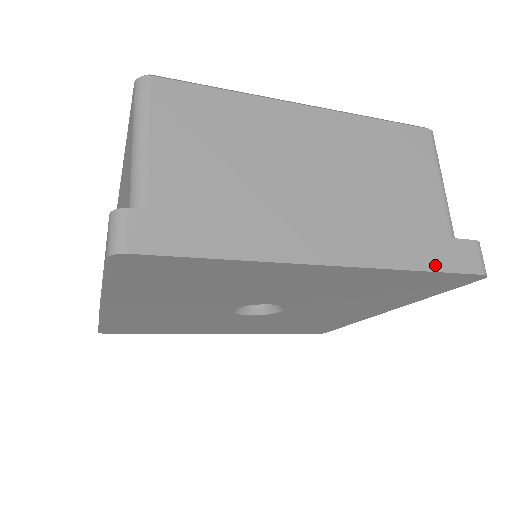
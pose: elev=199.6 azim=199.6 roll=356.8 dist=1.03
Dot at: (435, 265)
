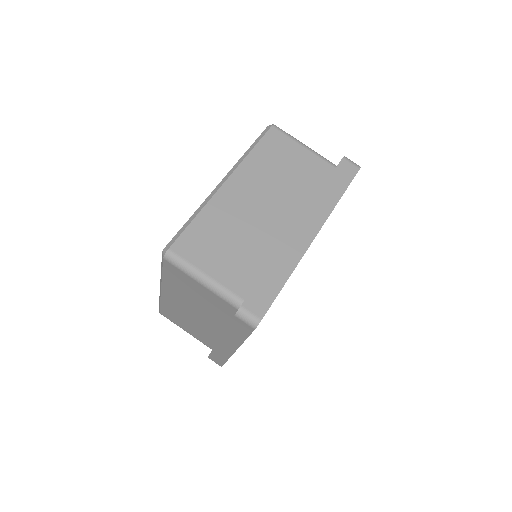
Dot at: (342, 188)
